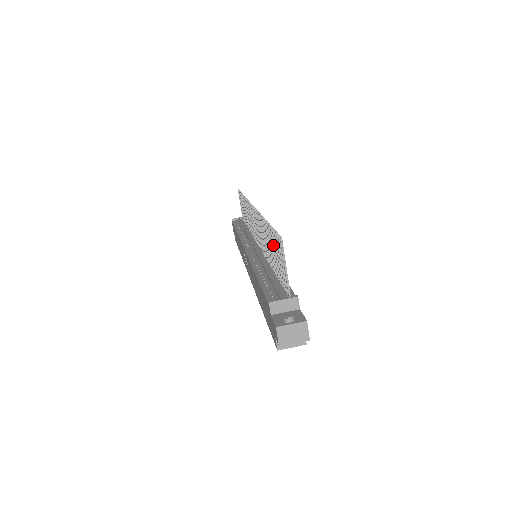
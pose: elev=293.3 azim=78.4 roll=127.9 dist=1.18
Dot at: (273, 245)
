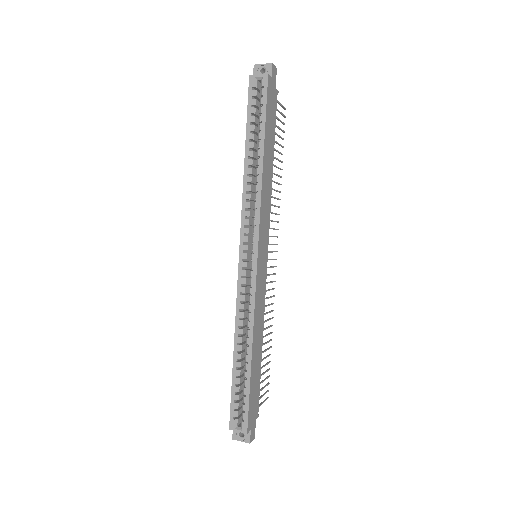
Dot at: (279, 144)
